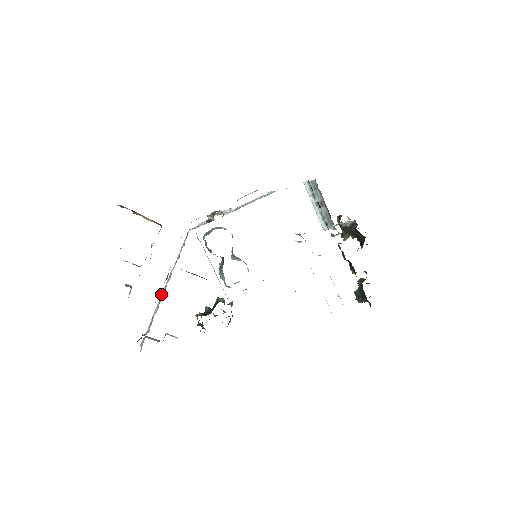
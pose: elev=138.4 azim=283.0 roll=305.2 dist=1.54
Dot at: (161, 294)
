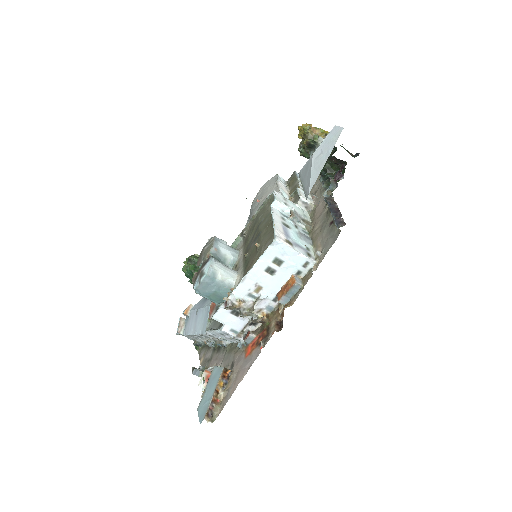
Dot at: occluded
